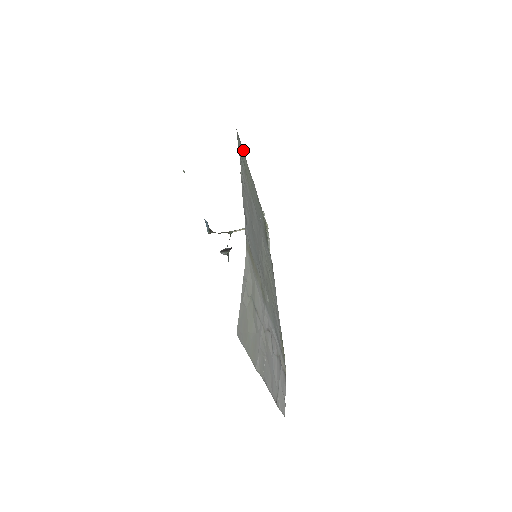
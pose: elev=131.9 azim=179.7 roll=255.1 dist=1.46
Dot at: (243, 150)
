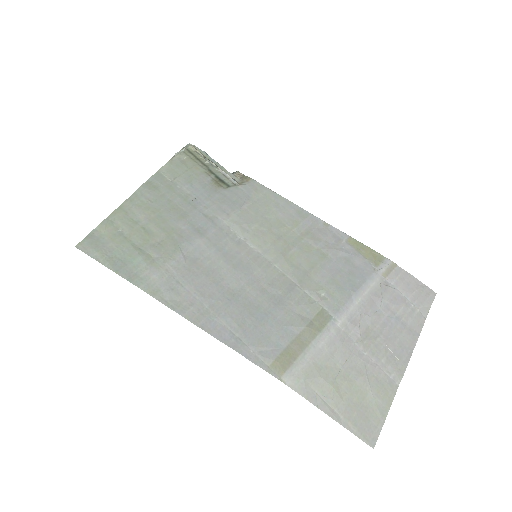
Dot at: (101, 225)
